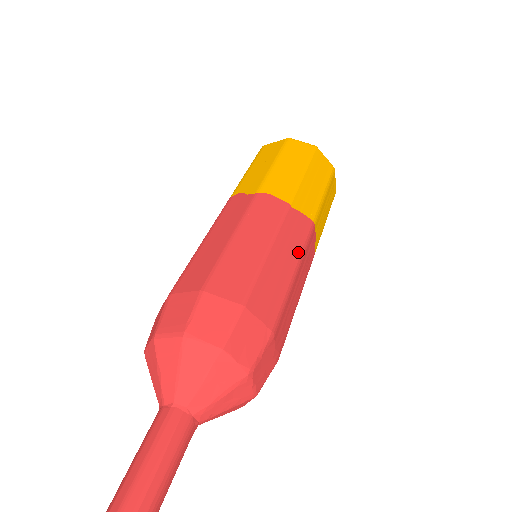
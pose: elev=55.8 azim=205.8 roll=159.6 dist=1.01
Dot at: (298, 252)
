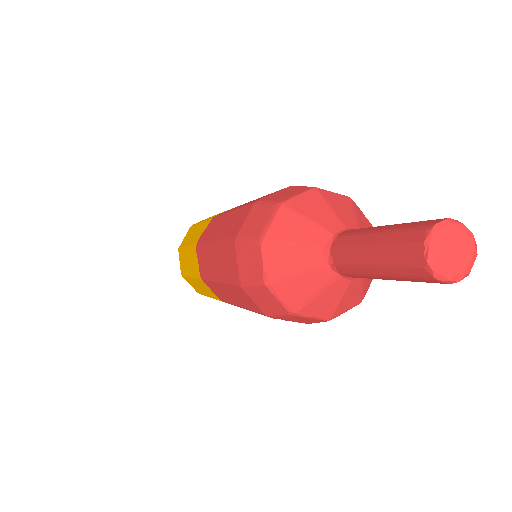
Dot at: occluded
